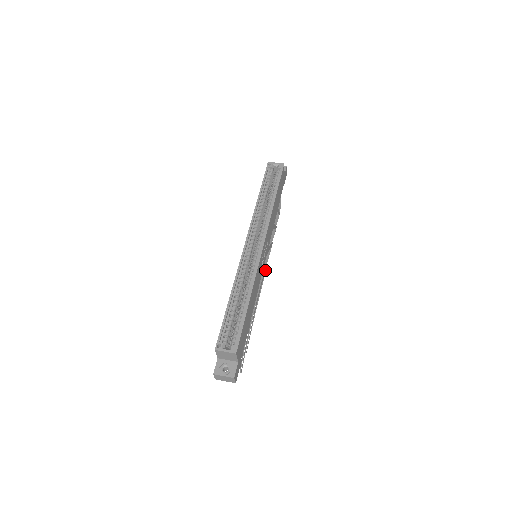
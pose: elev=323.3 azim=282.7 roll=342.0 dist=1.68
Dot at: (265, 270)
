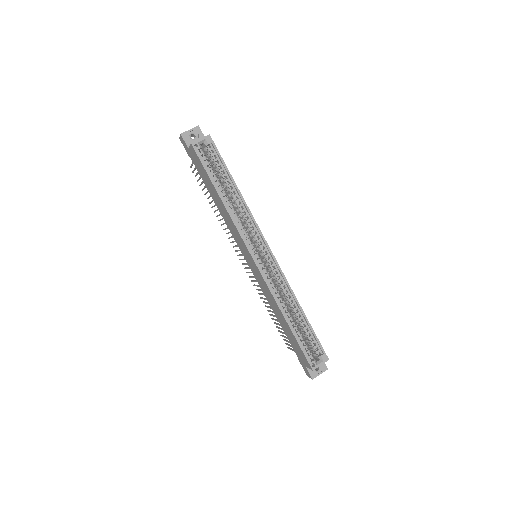
Dot at: occluded
